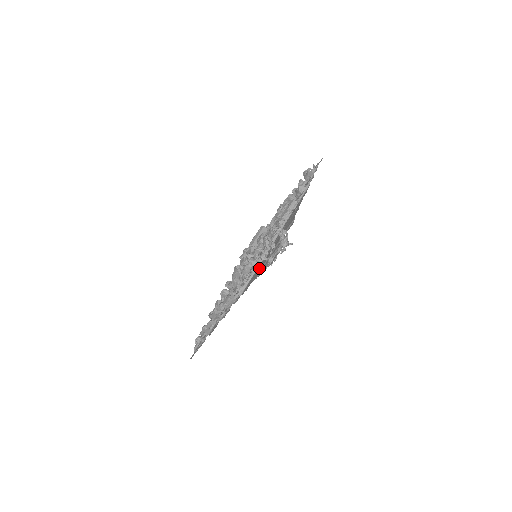
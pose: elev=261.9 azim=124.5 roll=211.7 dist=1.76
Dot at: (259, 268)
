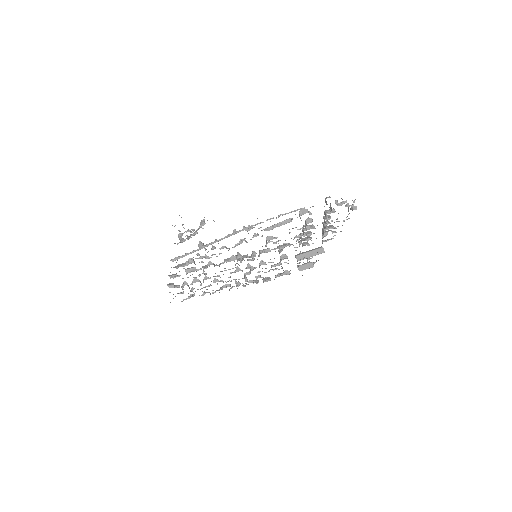
Dot at: occluded
